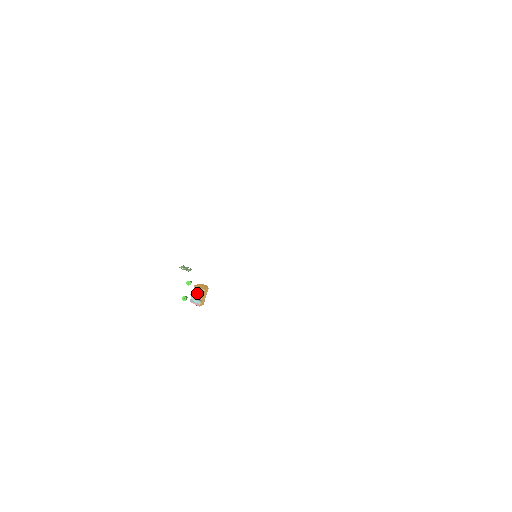
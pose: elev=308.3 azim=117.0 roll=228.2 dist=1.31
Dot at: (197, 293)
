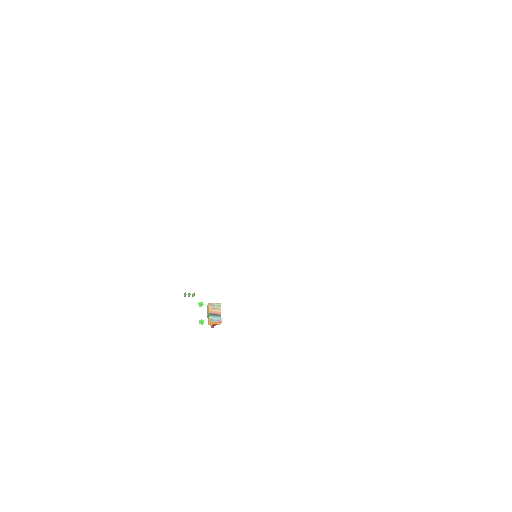
Dot at: (214, 310)
